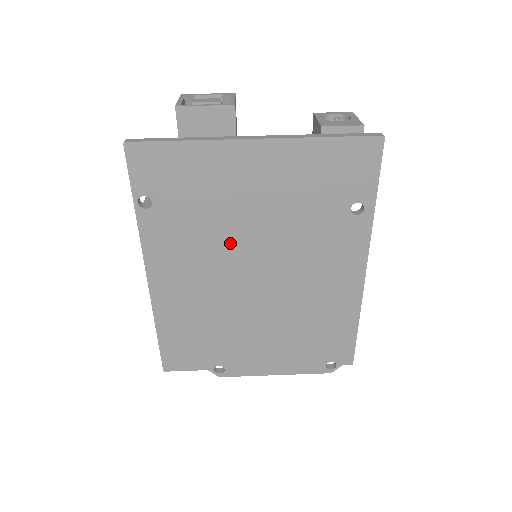
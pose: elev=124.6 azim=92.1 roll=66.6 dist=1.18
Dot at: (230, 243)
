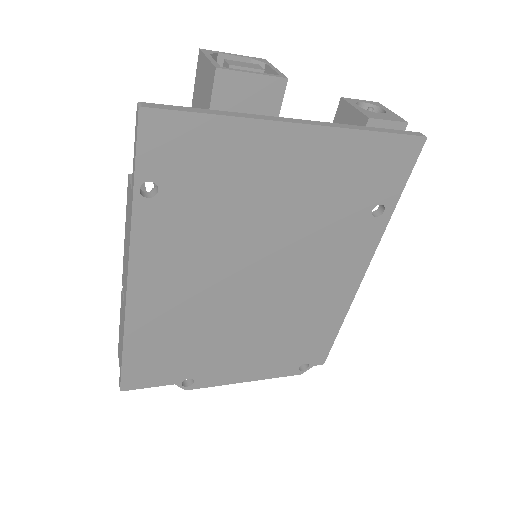
Dot at: (240, 243)
